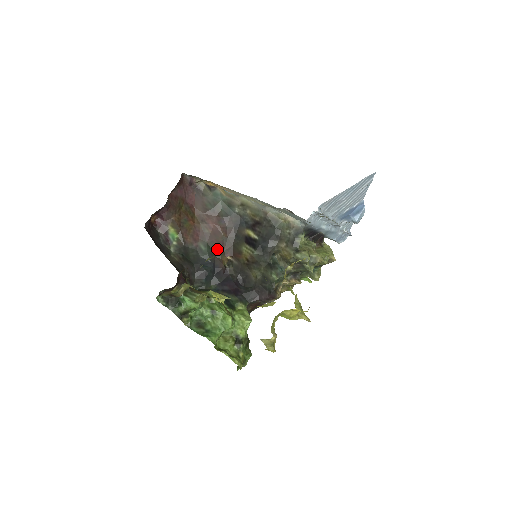
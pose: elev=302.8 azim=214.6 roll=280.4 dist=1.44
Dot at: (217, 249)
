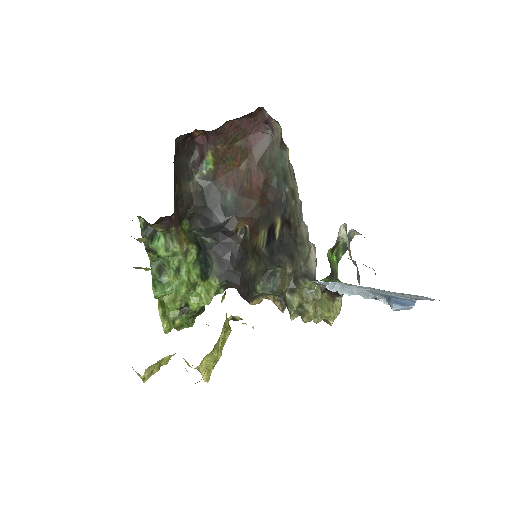
Dot at: (241, 209)
